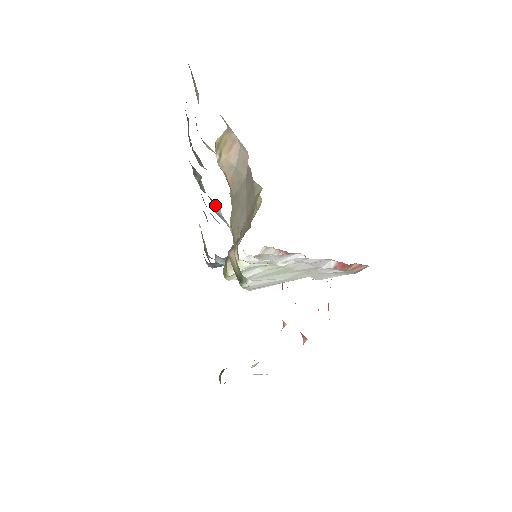
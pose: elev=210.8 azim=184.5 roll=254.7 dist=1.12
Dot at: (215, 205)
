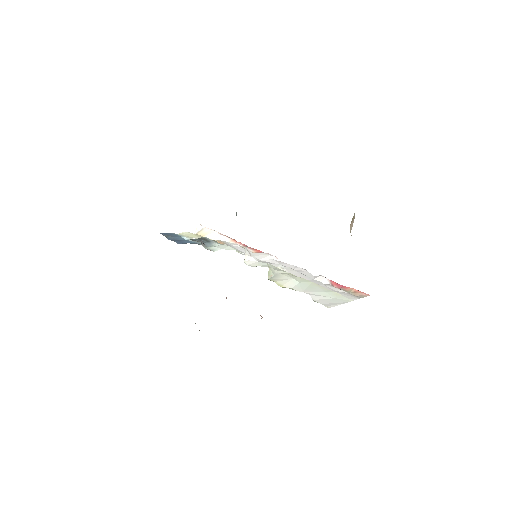
Dot at: occluded
